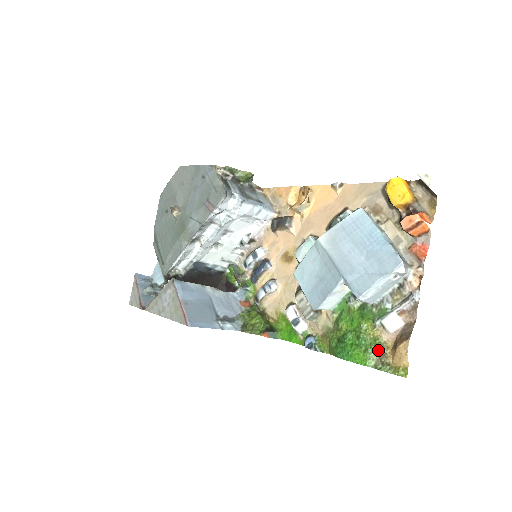
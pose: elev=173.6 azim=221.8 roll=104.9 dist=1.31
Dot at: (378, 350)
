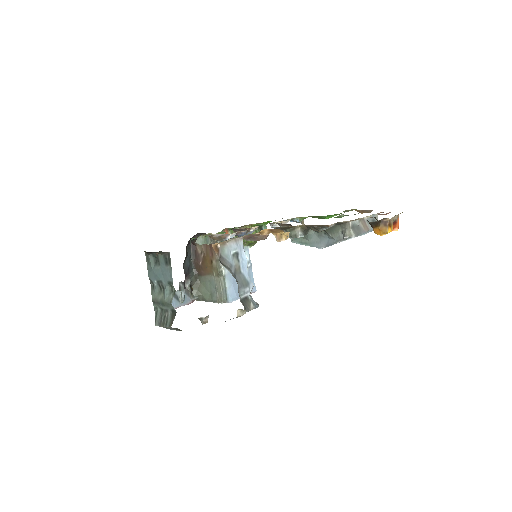
Dot at: occluded
